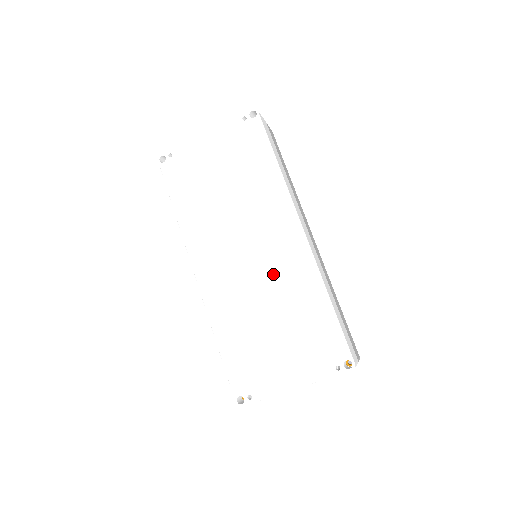
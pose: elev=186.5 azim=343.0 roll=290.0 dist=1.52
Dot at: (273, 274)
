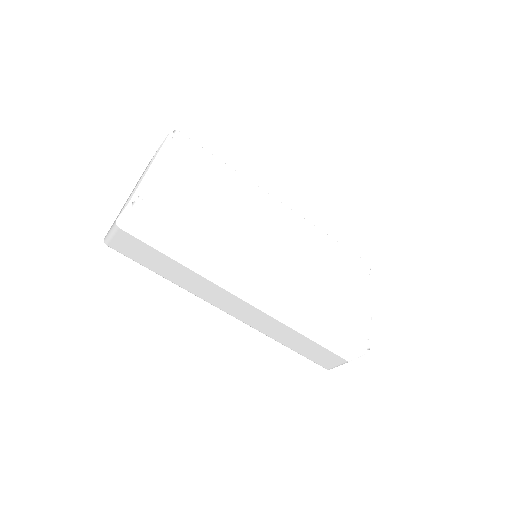
Dot at: (299, 244)
